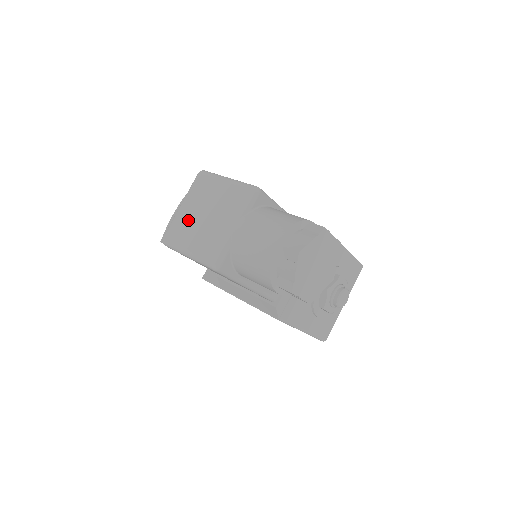
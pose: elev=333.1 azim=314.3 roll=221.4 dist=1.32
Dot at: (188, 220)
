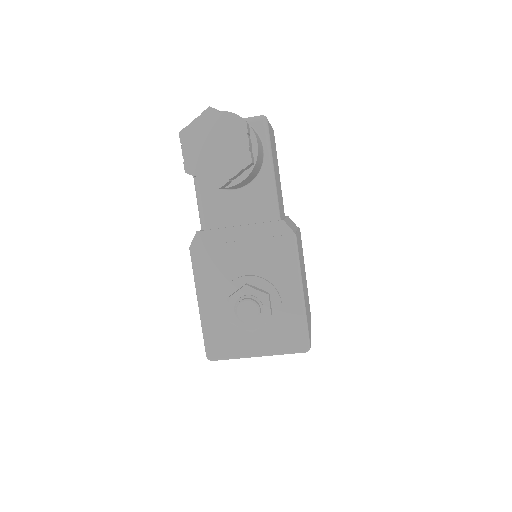
Dot at: occluded
